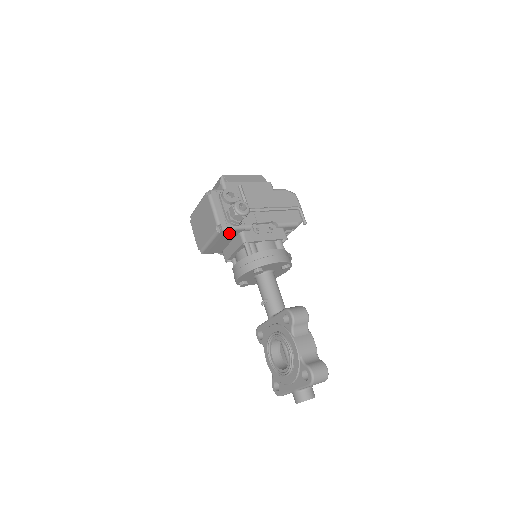
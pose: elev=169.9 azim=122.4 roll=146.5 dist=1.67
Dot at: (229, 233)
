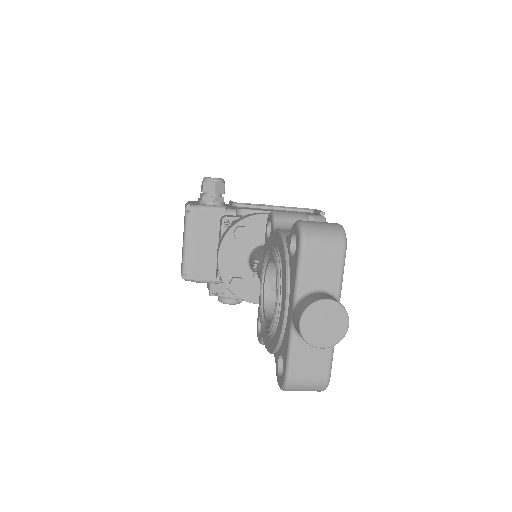
Dot at: (205, 218)
